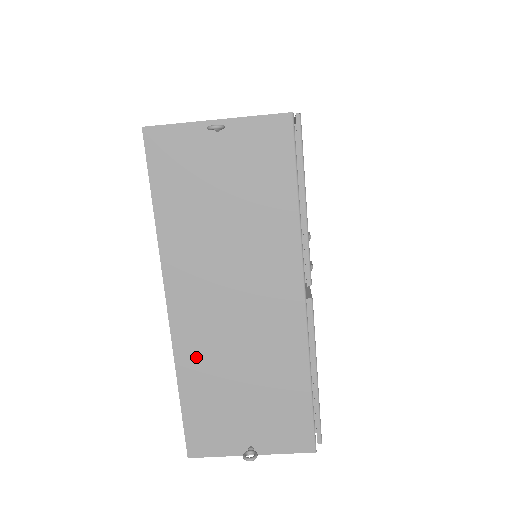
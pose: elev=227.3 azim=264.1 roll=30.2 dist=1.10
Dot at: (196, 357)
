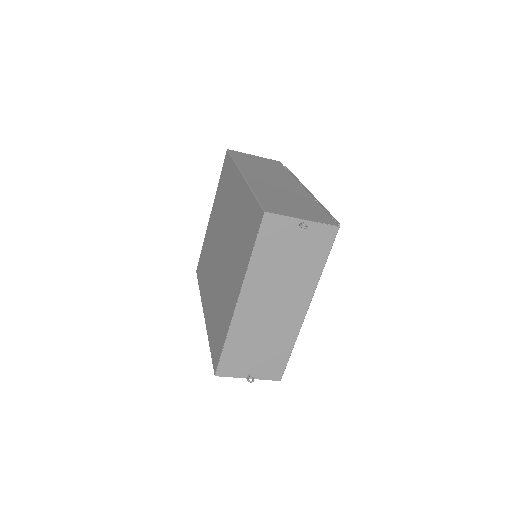
Dot at: (242, 328)
